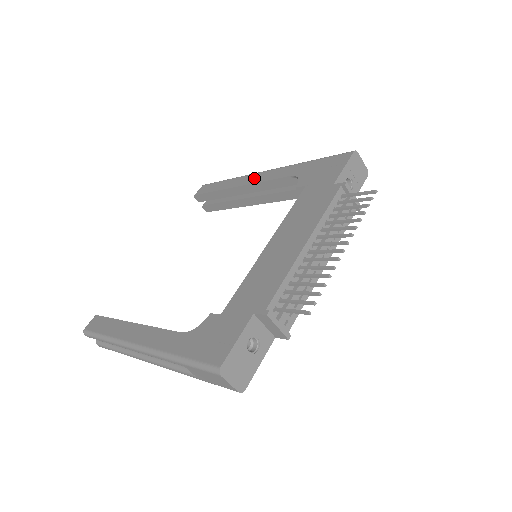
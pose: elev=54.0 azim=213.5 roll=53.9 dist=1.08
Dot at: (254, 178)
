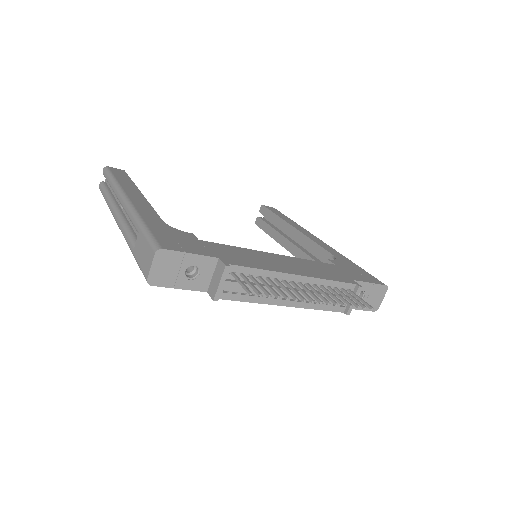
Dot at: (310, 235)
